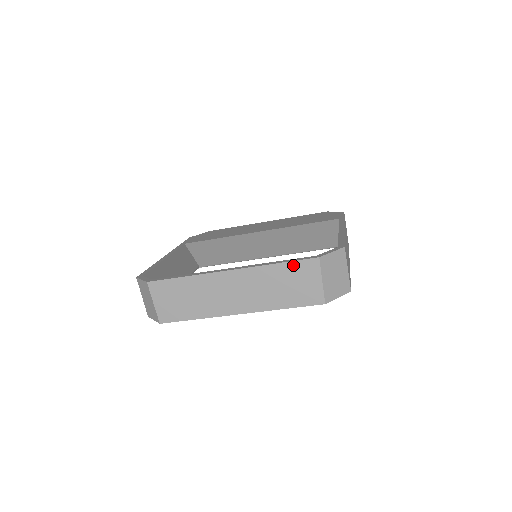
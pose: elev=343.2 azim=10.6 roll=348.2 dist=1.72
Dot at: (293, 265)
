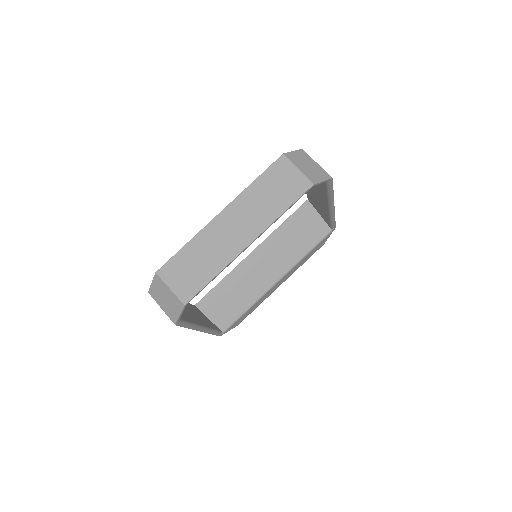
Dot at: (267, 173)
